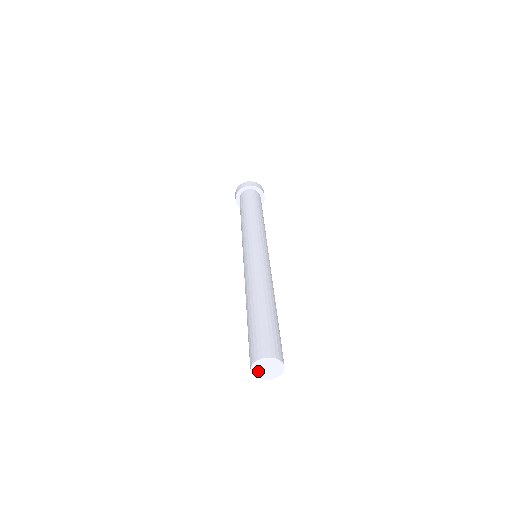
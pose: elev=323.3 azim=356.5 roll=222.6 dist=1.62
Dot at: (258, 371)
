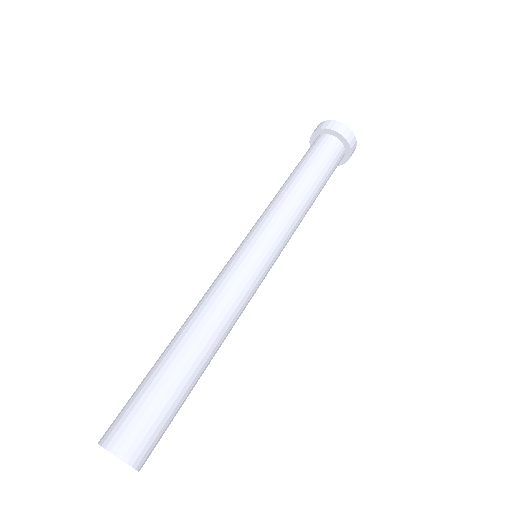
Dot at: occluded
